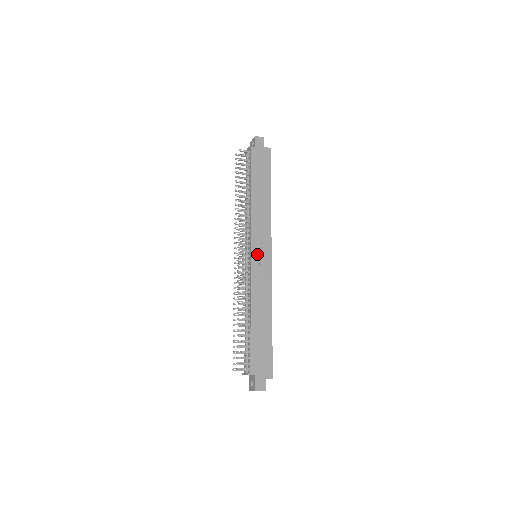
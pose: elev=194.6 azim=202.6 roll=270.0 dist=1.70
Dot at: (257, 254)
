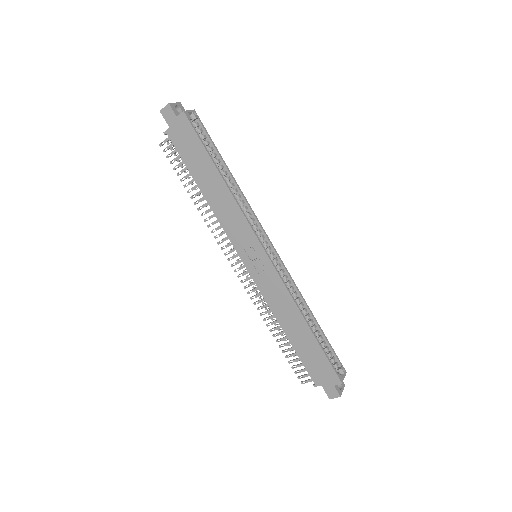
Dot at: (250, 260)
